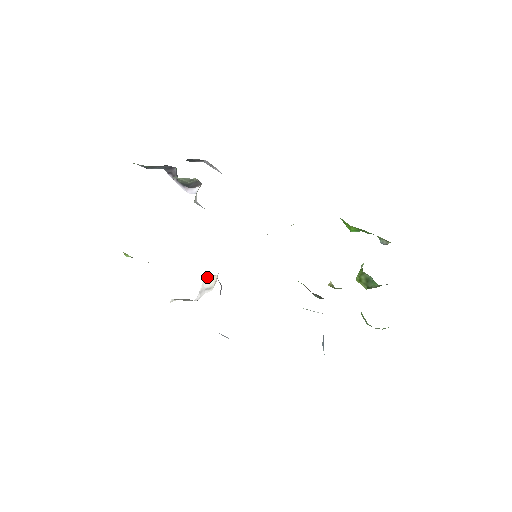
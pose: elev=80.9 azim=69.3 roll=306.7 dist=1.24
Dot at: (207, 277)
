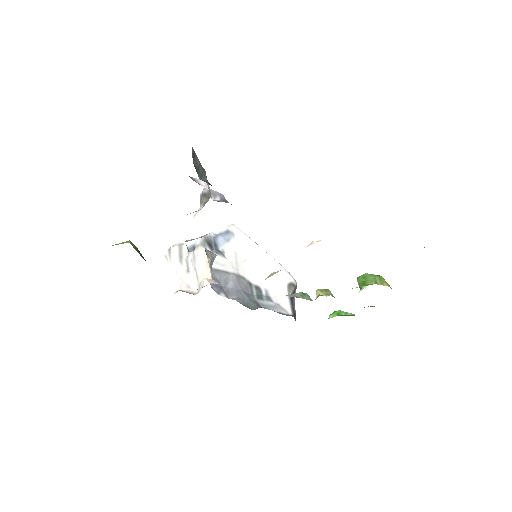
Dot at: (201, 254)
